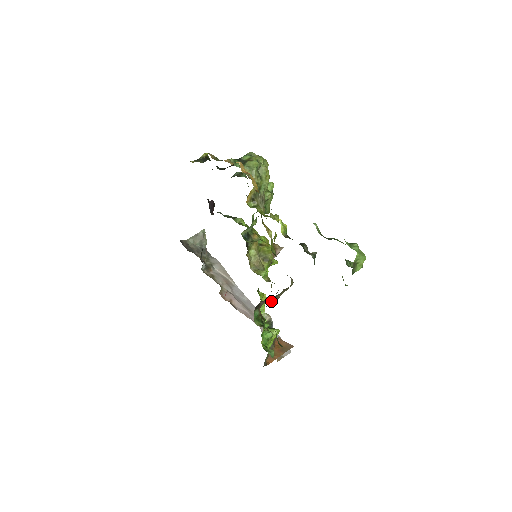
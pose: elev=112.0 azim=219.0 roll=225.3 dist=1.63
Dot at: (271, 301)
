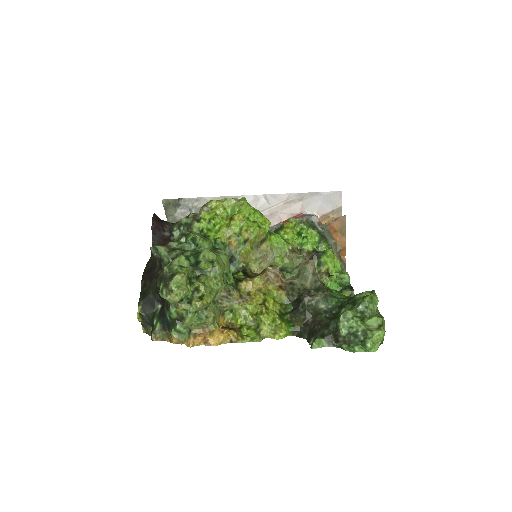
Dot at: occluded
